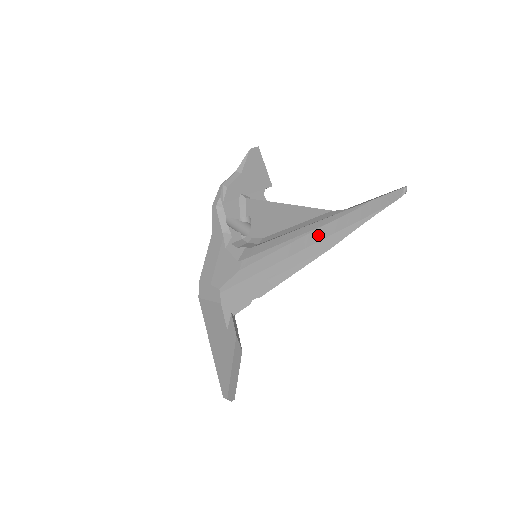
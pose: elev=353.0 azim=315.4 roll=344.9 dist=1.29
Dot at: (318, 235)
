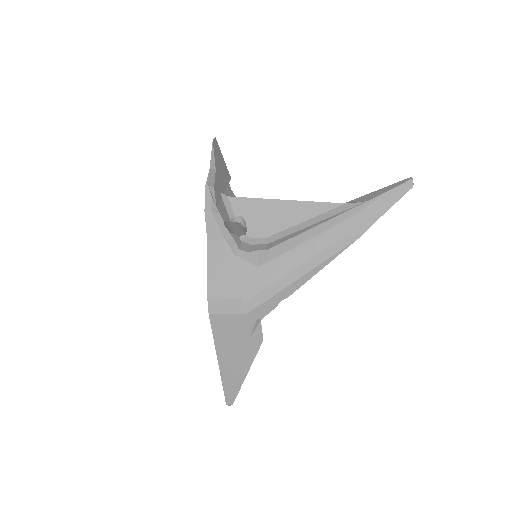
Dot at: (344, 229)
